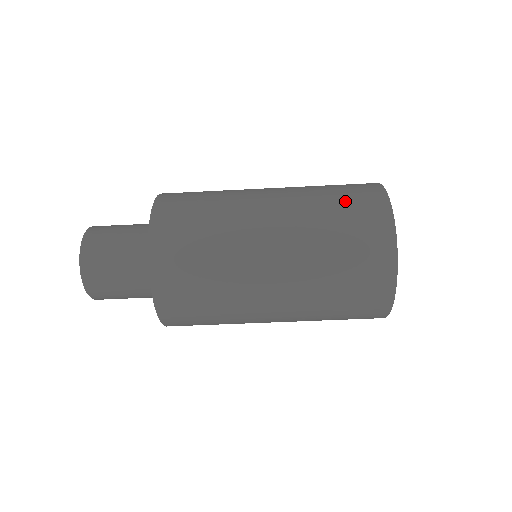
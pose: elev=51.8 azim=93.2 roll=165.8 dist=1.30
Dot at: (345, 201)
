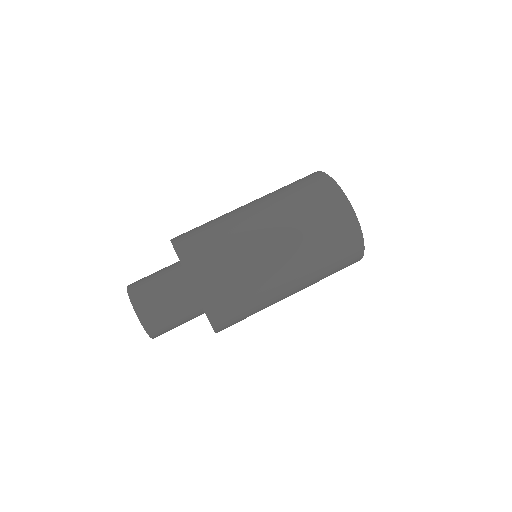
Dot at: (293, 183)
